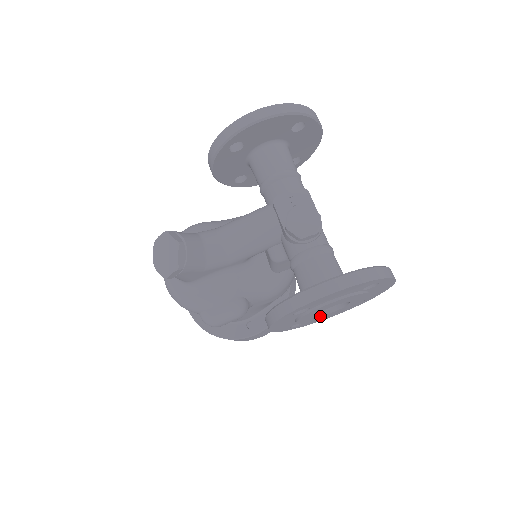
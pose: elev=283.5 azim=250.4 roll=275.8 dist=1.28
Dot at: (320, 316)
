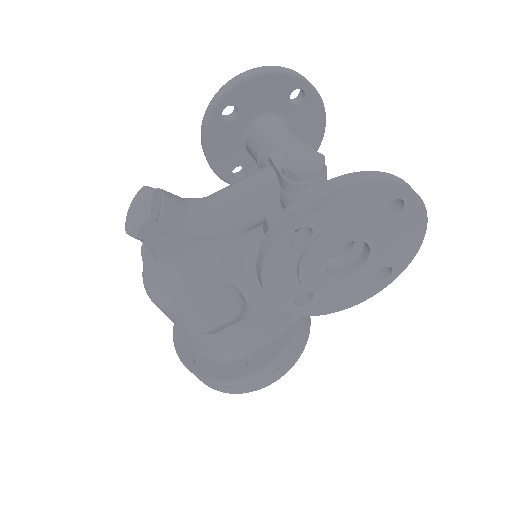
Dot at: (332, 277)
